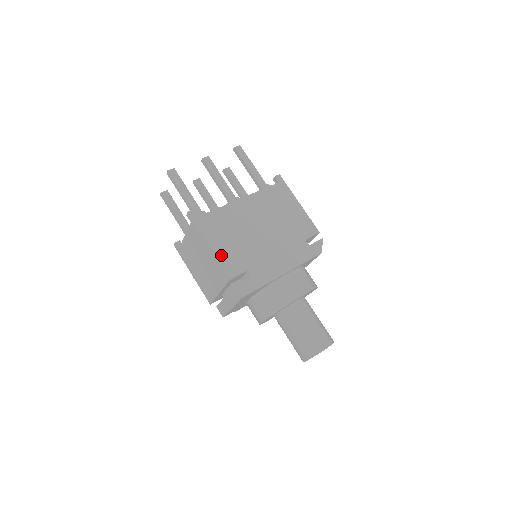
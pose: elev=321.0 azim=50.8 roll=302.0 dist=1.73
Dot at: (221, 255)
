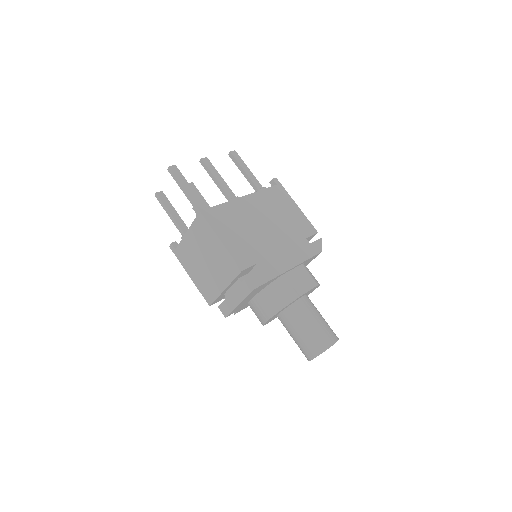
Dot at: (231, 247)
